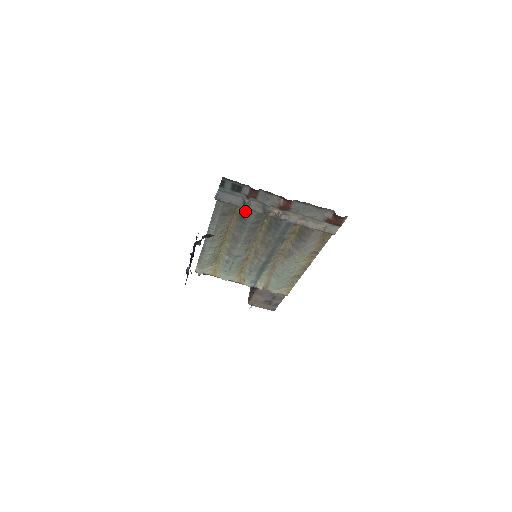
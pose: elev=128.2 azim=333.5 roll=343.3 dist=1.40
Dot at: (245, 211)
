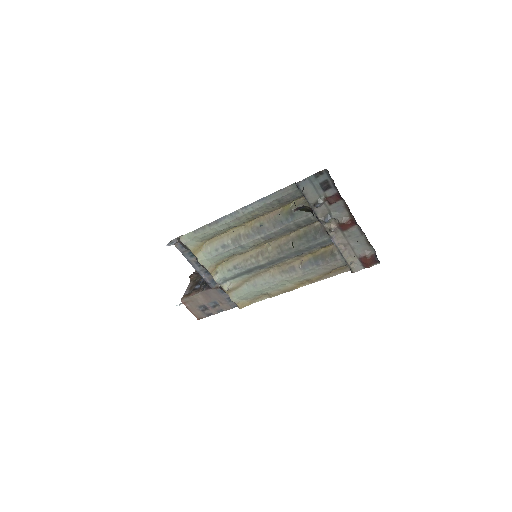
Dot at: occluded
